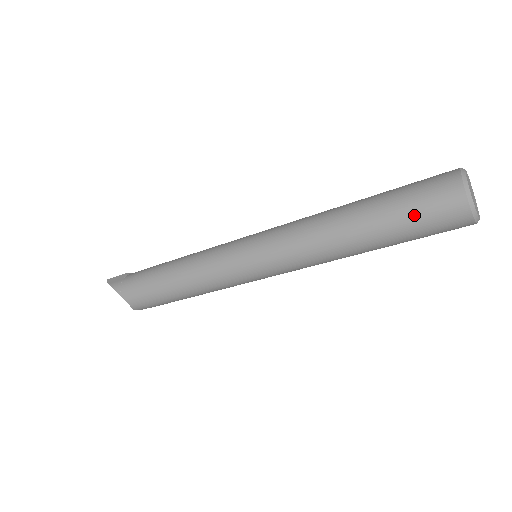
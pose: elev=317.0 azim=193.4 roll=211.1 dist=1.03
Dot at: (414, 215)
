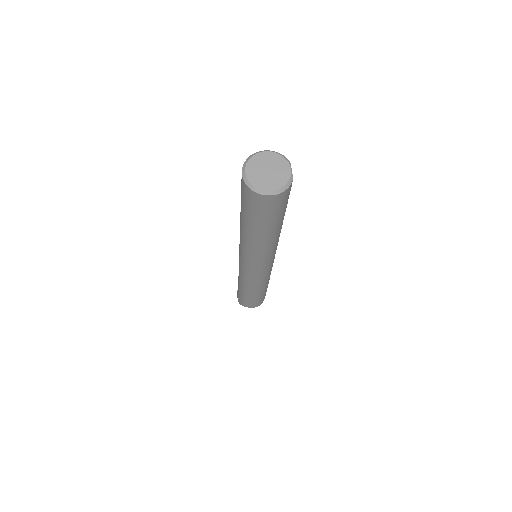
Dot at: (256, 215)
